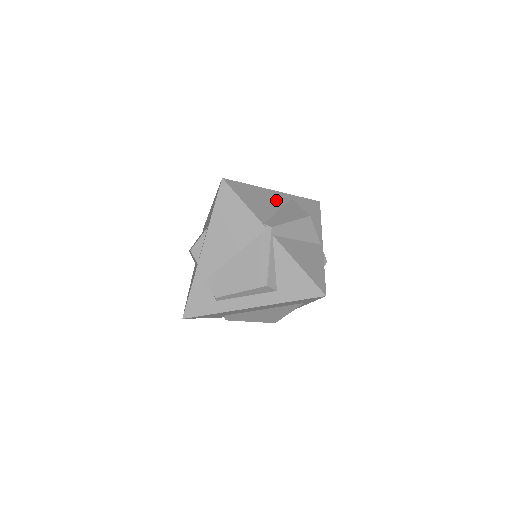
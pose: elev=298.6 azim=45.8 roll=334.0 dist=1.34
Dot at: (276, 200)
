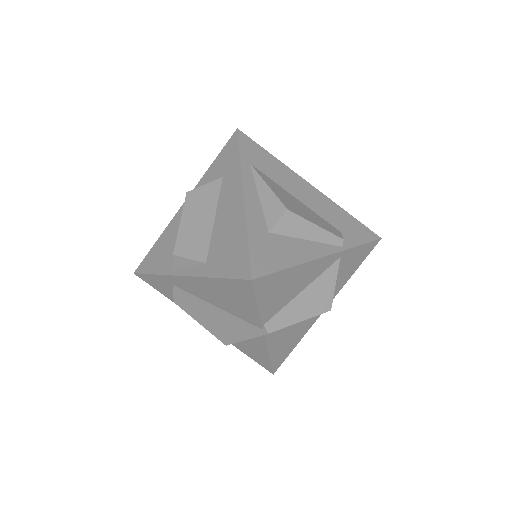
Dot at: (313, 274)
